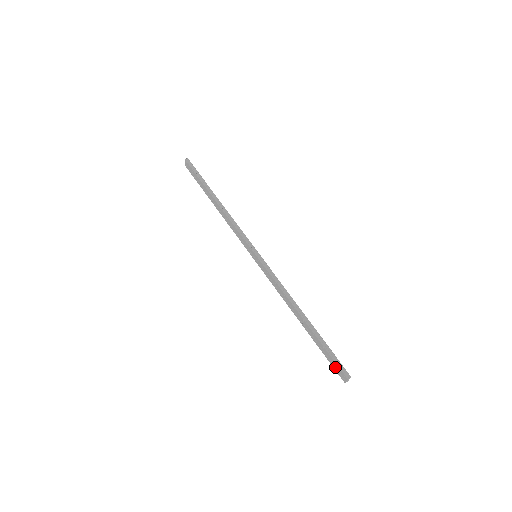
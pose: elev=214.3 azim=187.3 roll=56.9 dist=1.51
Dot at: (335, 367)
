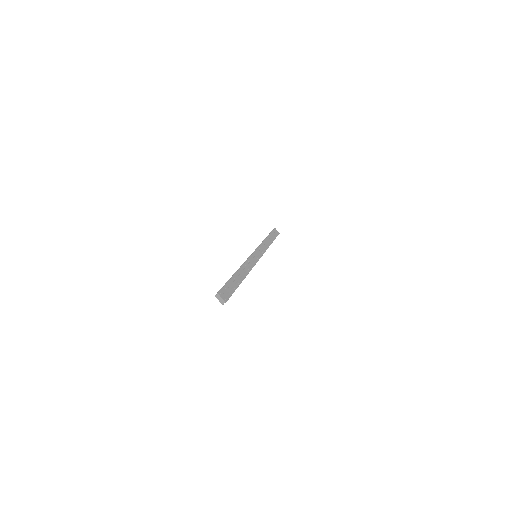
Dot at: occluded
